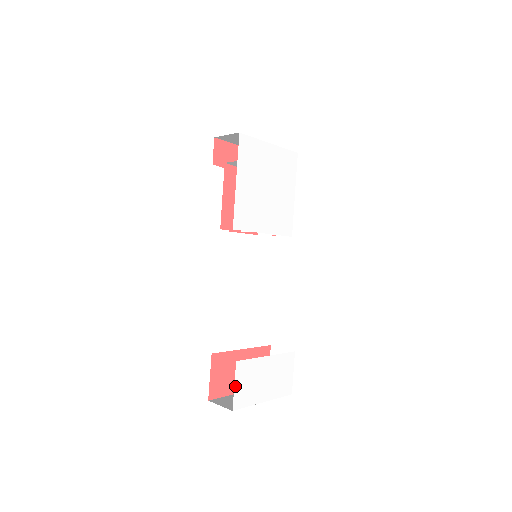
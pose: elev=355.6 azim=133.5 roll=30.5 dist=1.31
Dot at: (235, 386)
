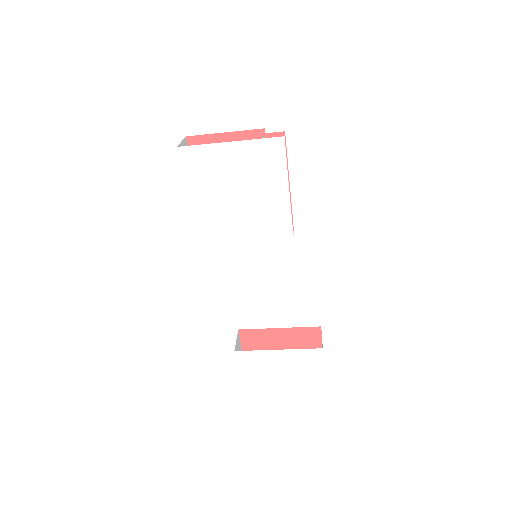
Dot at: (239, 368)
